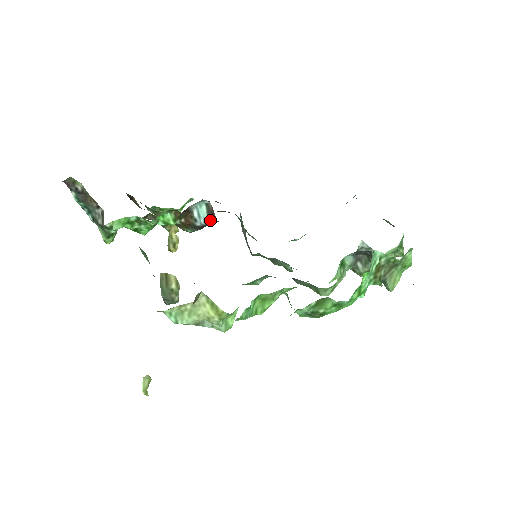
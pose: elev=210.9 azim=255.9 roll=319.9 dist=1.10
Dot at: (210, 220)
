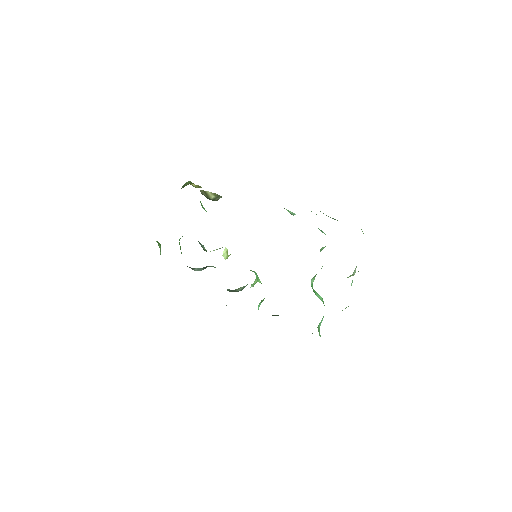
Dot at: occluded
